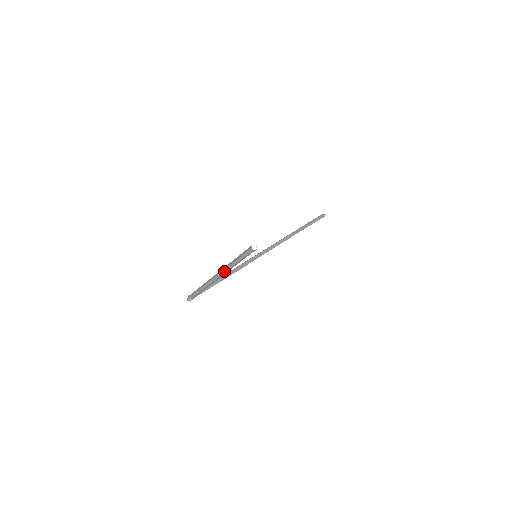
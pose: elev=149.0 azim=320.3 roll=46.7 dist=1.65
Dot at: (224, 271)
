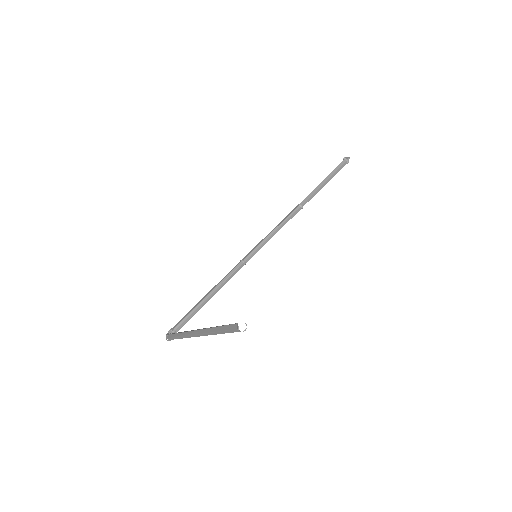
Dot at: (204, 334)
